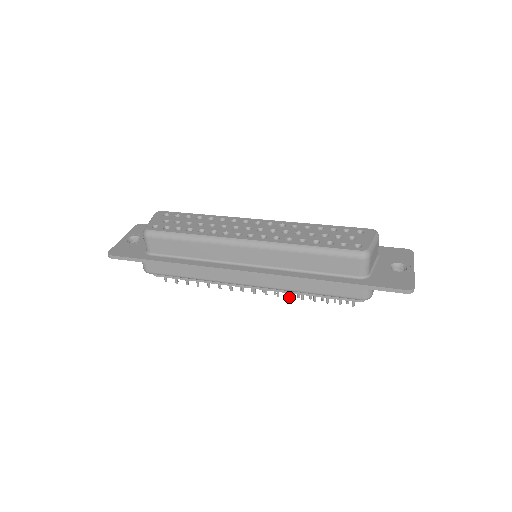
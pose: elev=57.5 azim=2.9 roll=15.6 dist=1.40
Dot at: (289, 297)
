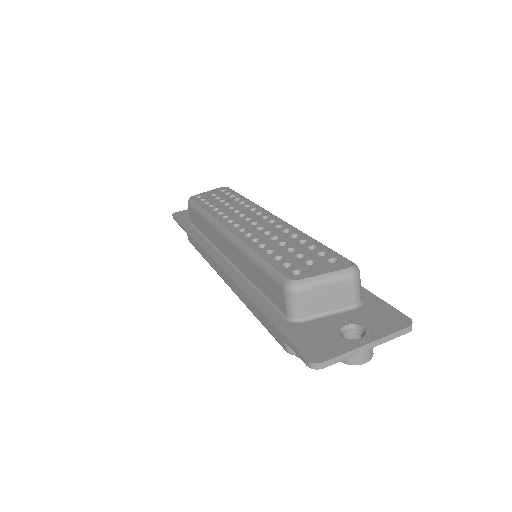
Dot at: occluded
